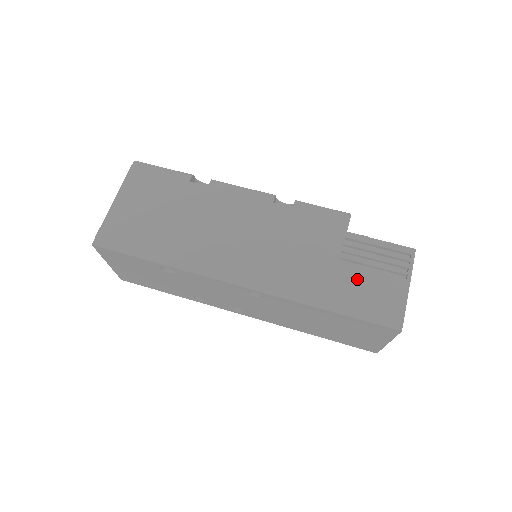
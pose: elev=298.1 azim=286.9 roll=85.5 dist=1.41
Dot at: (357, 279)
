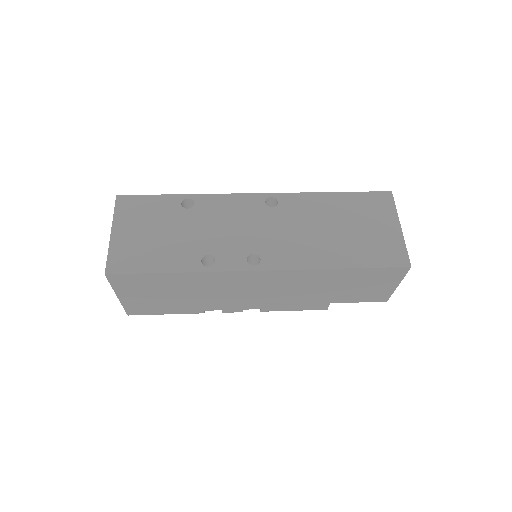
Dot at: occluded
